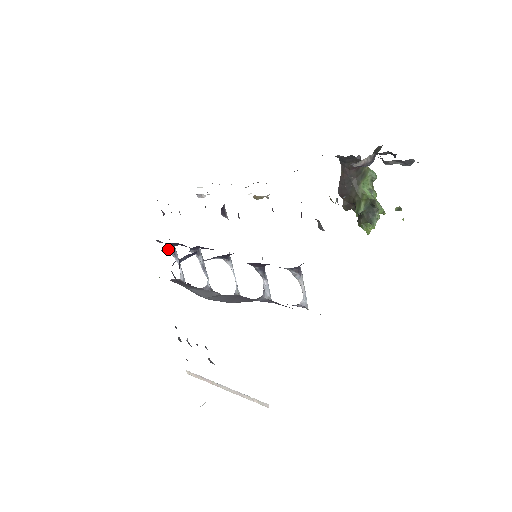
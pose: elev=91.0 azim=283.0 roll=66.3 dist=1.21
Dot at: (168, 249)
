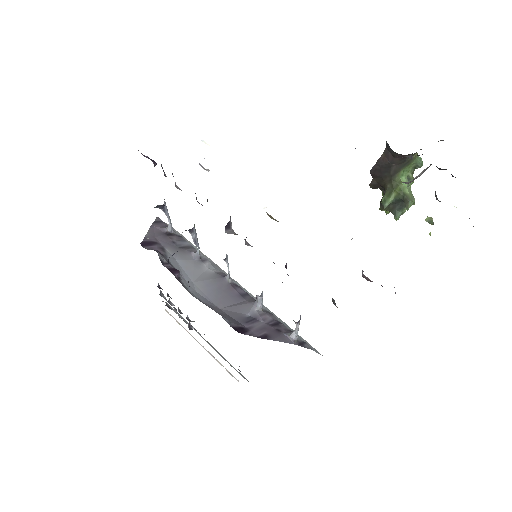
Dot at: (157, 207)
